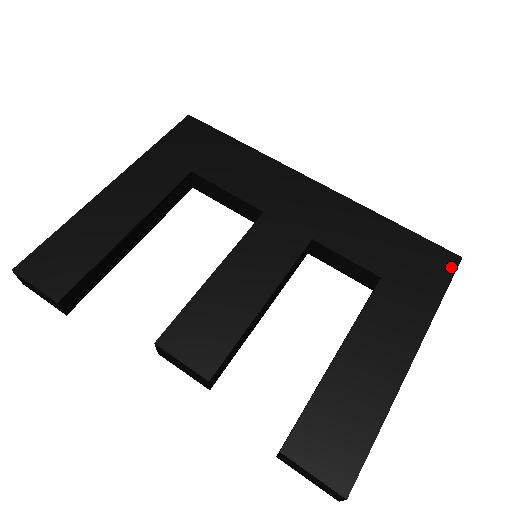
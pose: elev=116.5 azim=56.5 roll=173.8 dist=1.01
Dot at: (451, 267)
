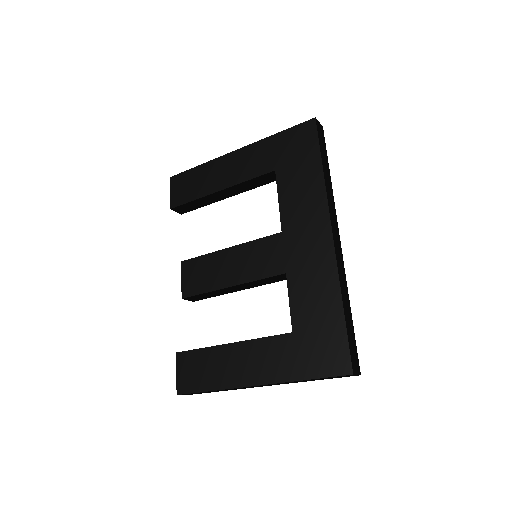
Dot at: (337, 371)
